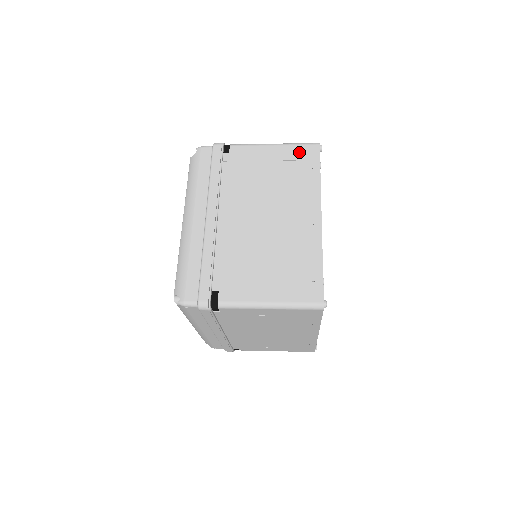
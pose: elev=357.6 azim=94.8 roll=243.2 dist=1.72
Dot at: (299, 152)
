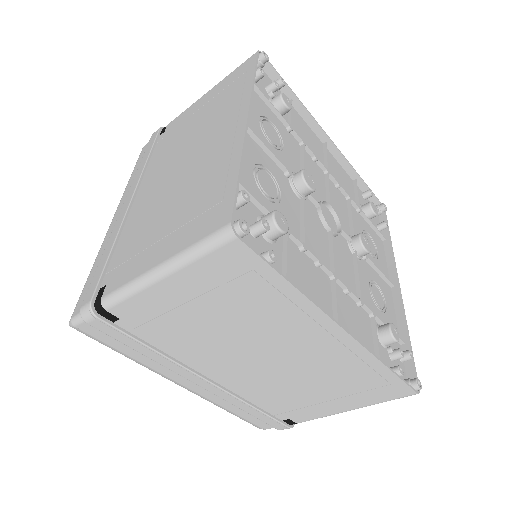
Dot at: (233, 76)
